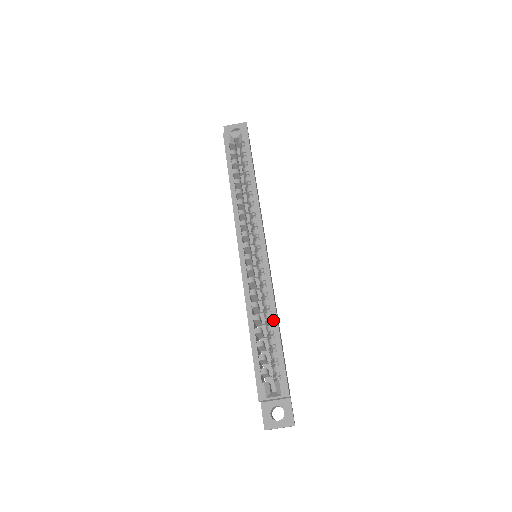
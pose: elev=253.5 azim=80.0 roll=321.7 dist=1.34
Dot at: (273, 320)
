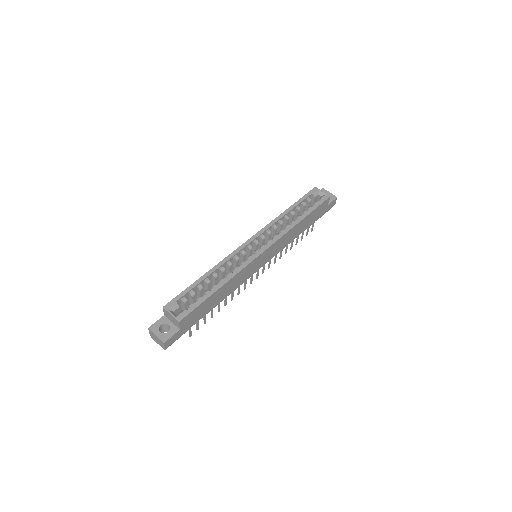
Dot at: (220, 283)
